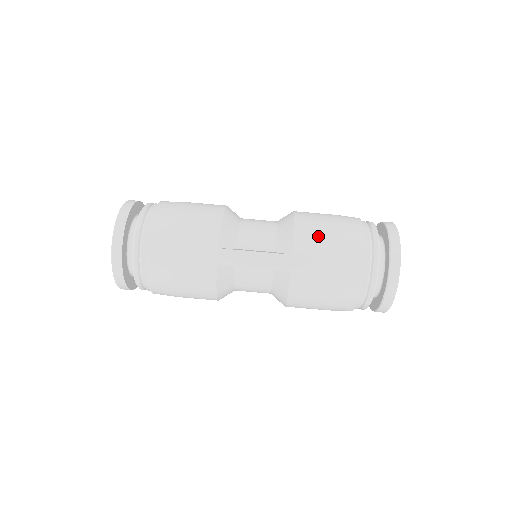
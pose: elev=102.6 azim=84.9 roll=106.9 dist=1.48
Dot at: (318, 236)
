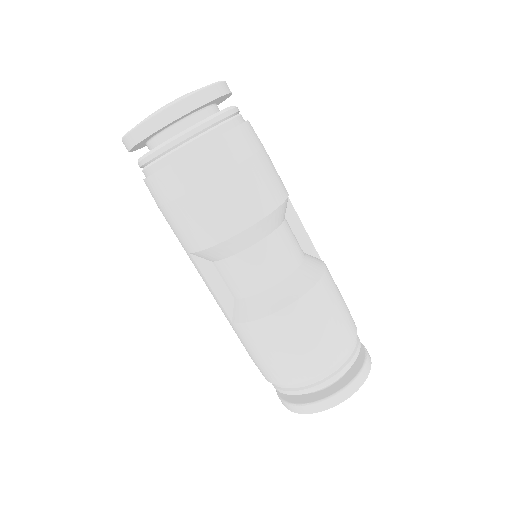
Dot at: (260, 345)
